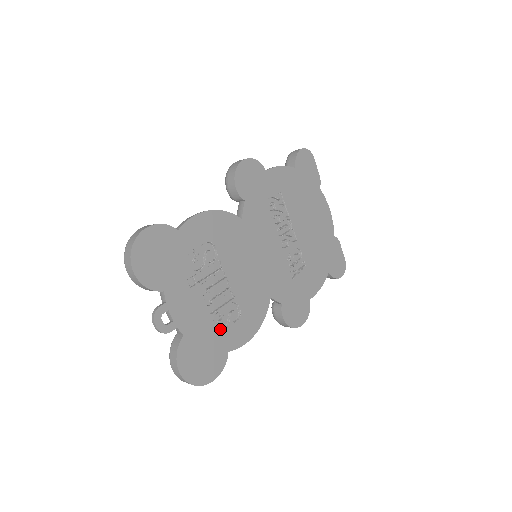
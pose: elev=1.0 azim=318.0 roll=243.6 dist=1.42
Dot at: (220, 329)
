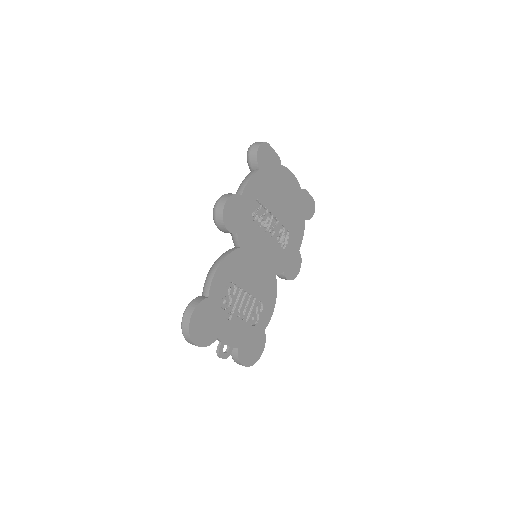
Dot at: (255, 322)
